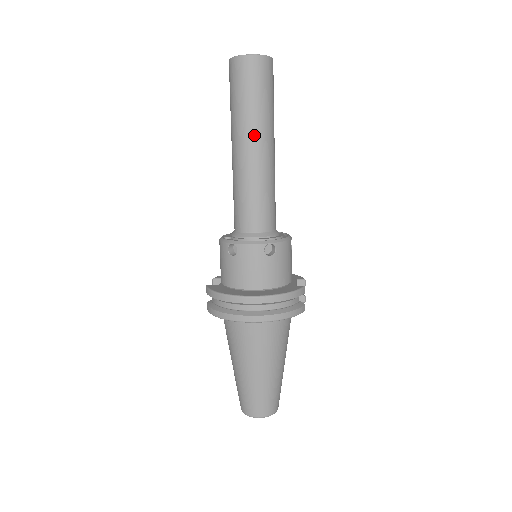
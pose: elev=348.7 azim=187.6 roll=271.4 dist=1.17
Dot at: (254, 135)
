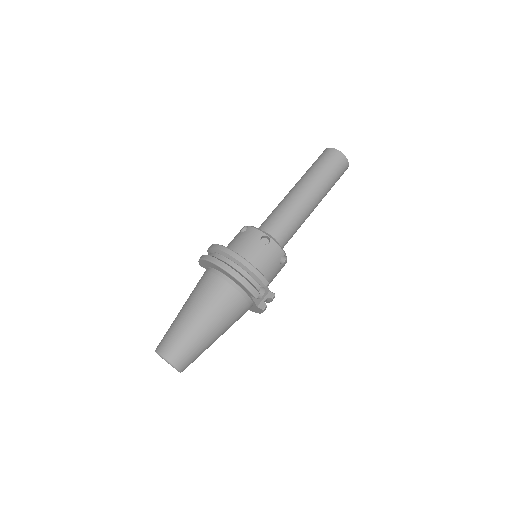
Dot at: (307, 184)
